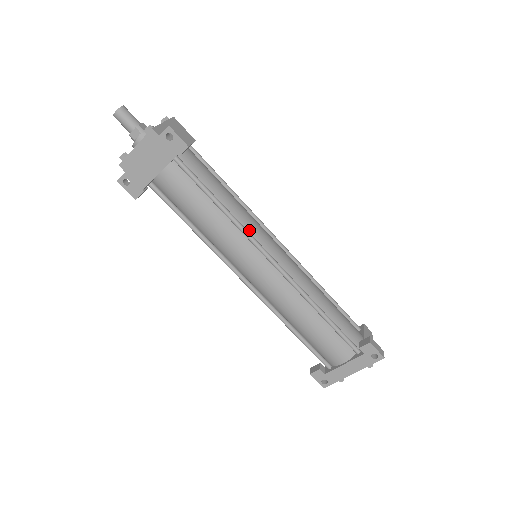
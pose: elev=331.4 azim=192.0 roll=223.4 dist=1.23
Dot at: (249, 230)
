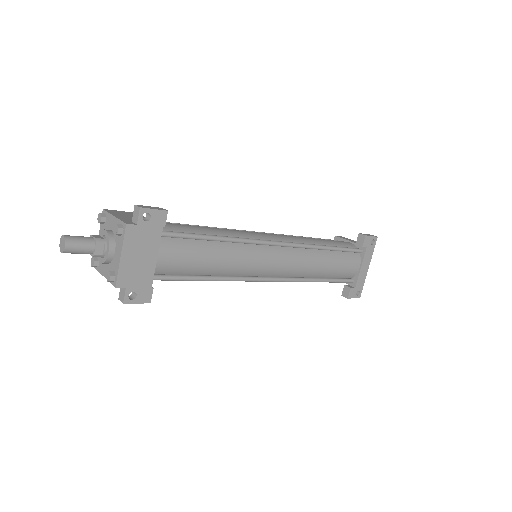
Dot at: occluded
